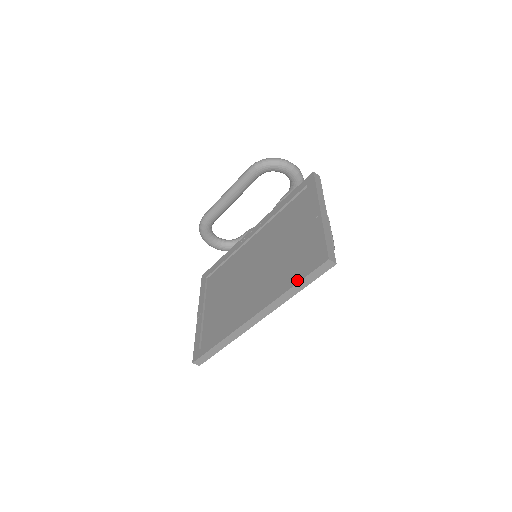
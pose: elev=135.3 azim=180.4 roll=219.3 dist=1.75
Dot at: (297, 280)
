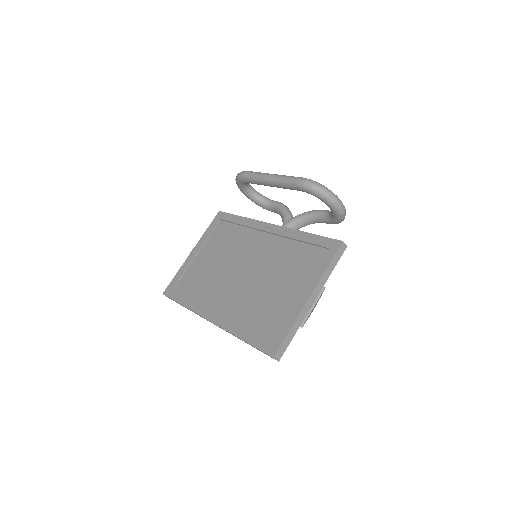
Dot at: (248, 340)
